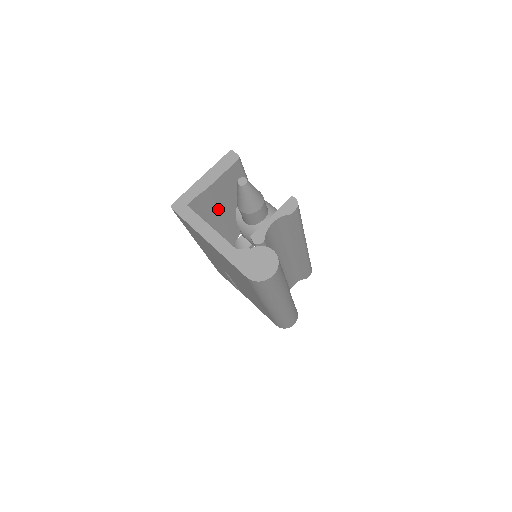
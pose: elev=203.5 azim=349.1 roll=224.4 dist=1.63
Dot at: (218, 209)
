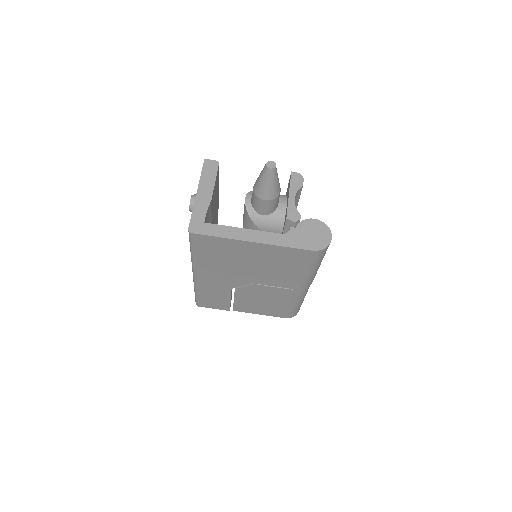
Dot at: occluded
